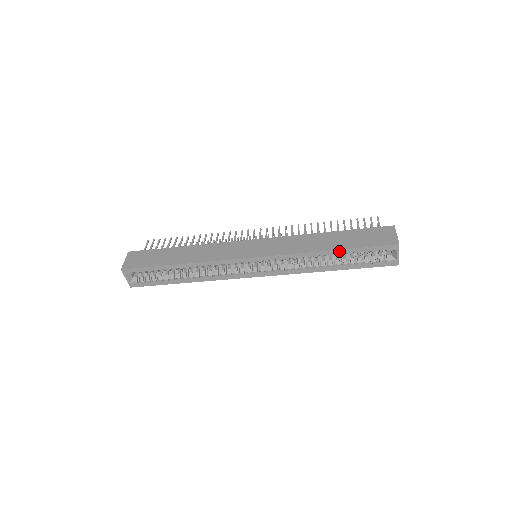
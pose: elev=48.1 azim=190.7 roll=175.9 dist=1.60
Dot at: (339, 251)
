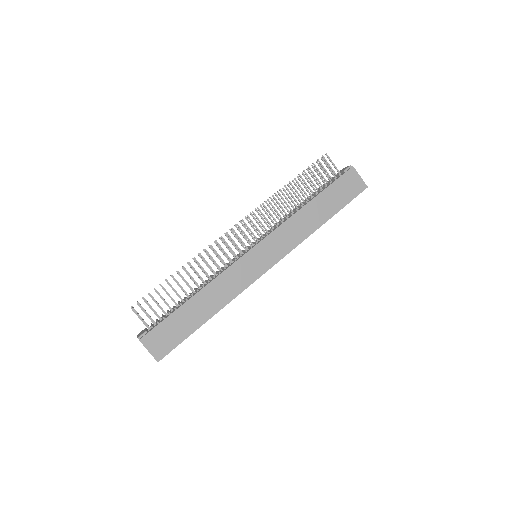
Dot at: (330, 218)
